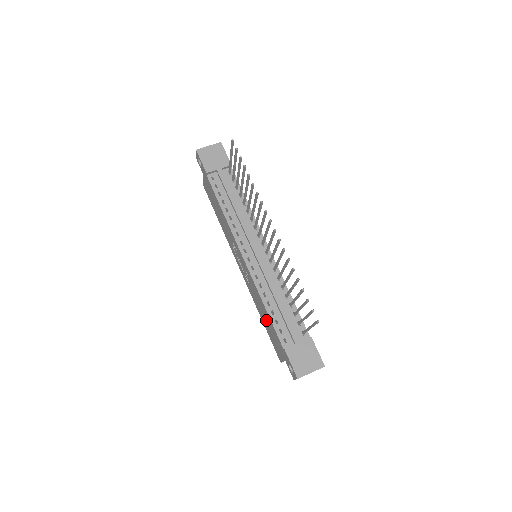
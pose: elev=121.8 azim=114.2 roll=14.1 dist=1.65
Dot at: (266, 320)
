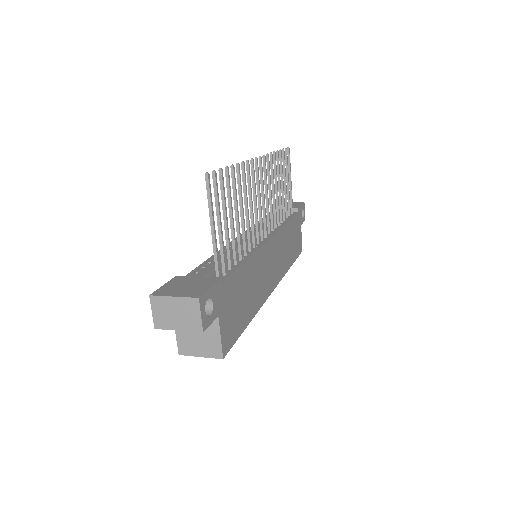
Dot at: occluded
